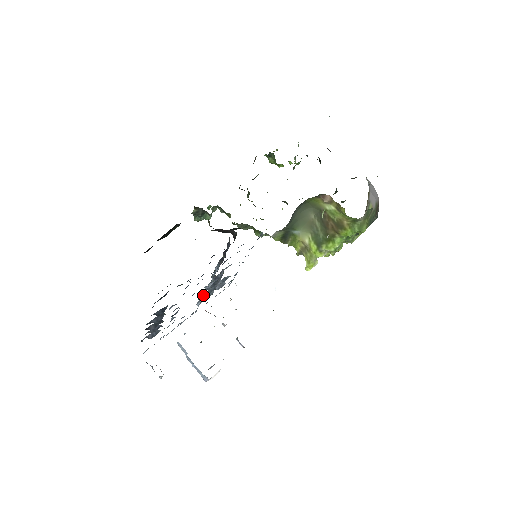
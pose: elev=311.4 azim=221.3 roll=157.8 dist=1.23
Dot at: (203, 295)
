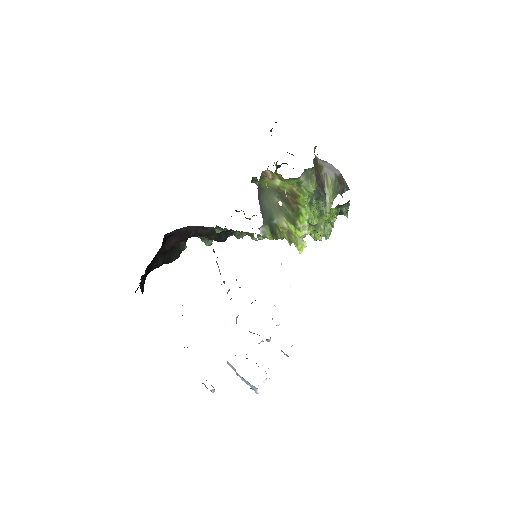
Dot at: occluded
